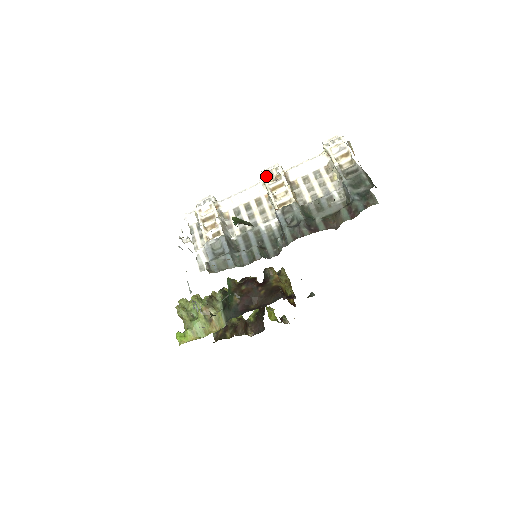
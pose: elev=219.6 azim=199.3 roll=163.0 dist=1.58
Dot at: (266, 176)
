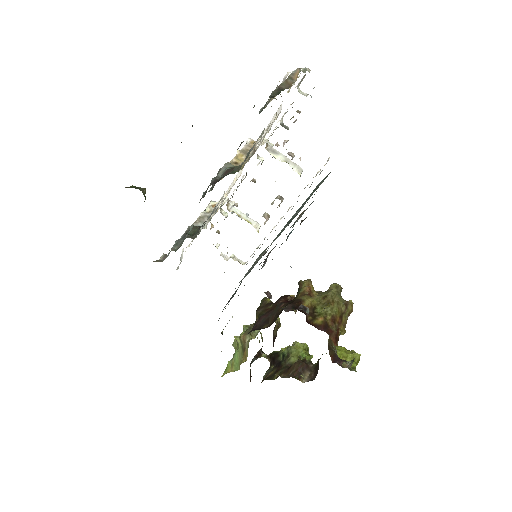
Dot at: occluded
